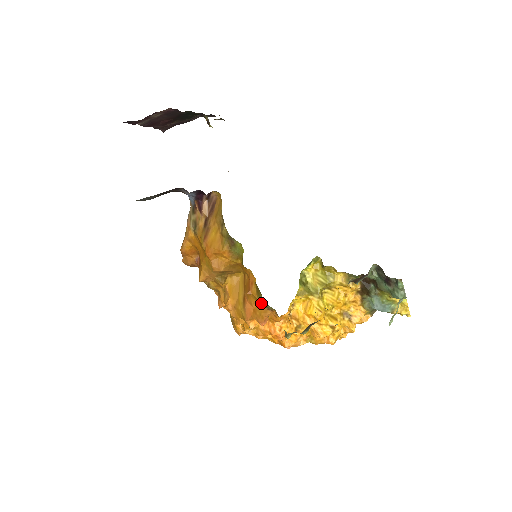
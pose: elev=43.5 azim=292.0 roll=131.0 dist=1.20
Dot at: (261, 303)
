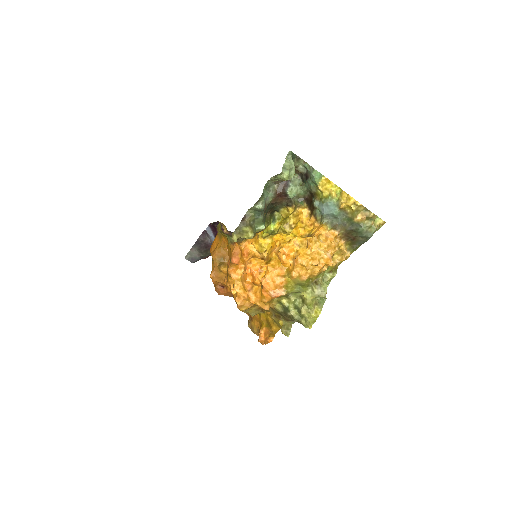
Dot at: (229, 244)
